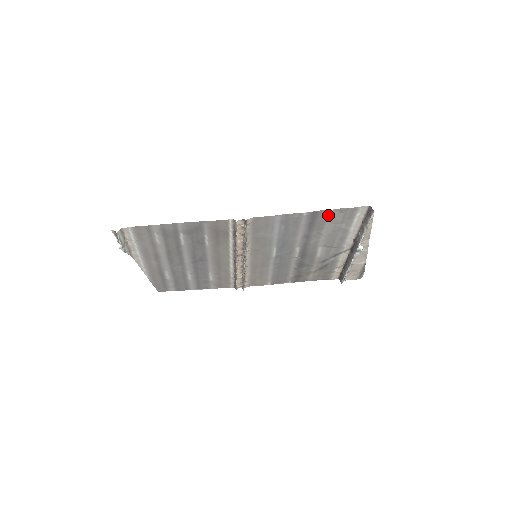
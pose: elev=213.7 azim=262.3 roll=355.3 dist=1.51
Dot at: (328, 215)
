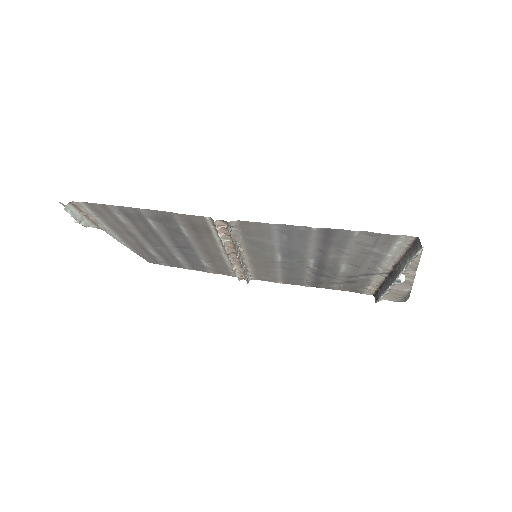
Dot at: (351, 235)
